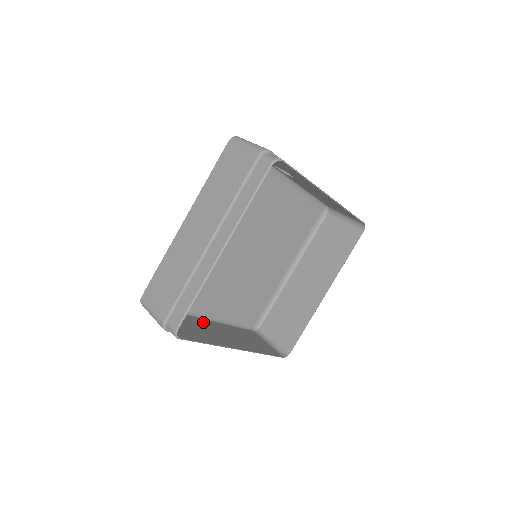
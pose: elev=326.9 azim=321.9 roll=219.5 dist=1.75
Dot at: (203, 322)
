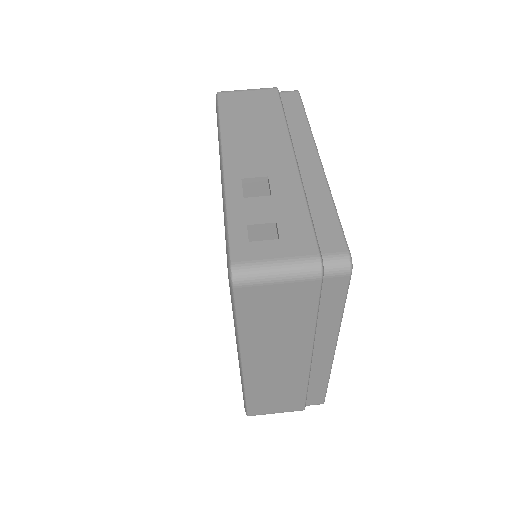
Dot at: occluded
